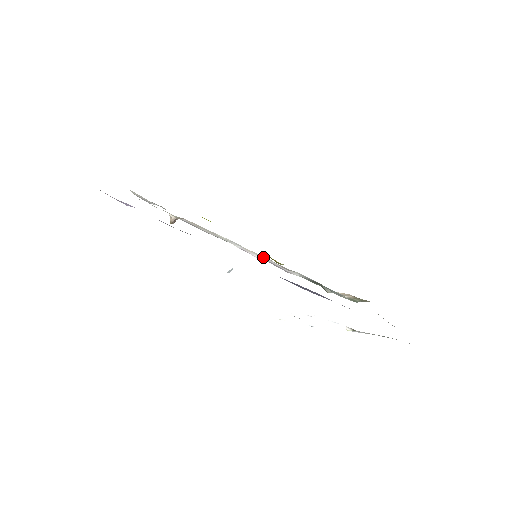
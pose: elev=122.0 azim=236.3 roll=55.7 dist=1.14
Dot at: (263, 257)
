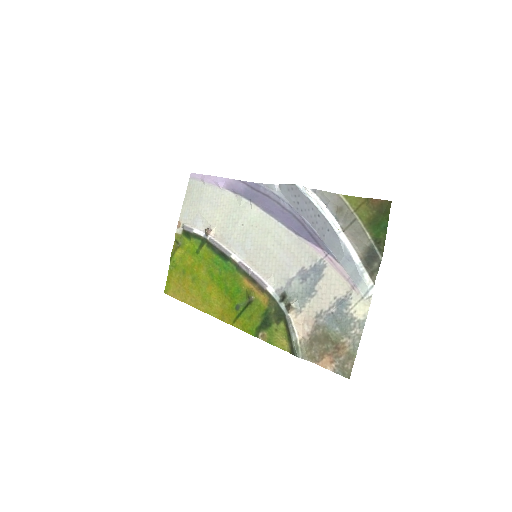
Dot at: (254, 269)
